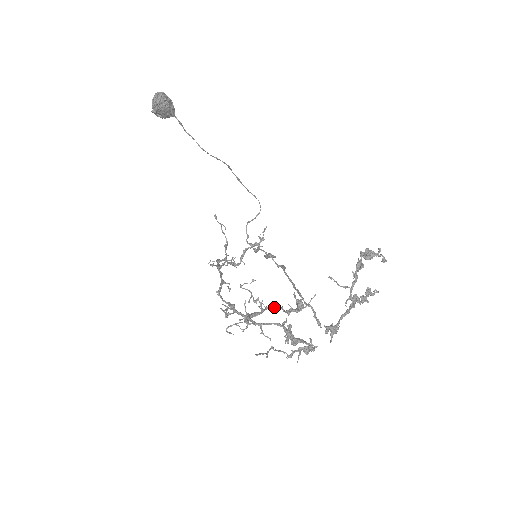
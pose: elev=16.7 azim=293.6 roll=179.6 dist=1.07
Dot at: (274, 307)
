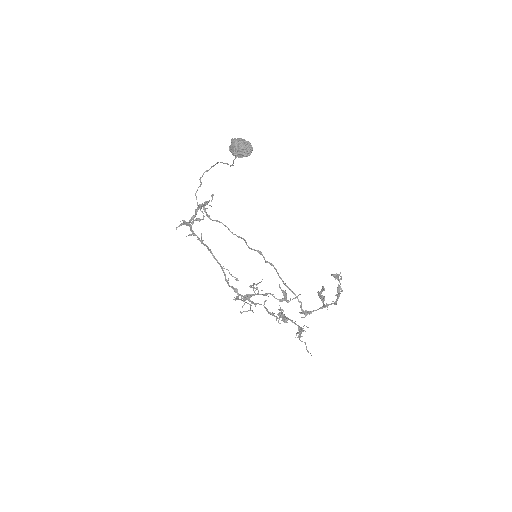
Dot at: (267, 294)
